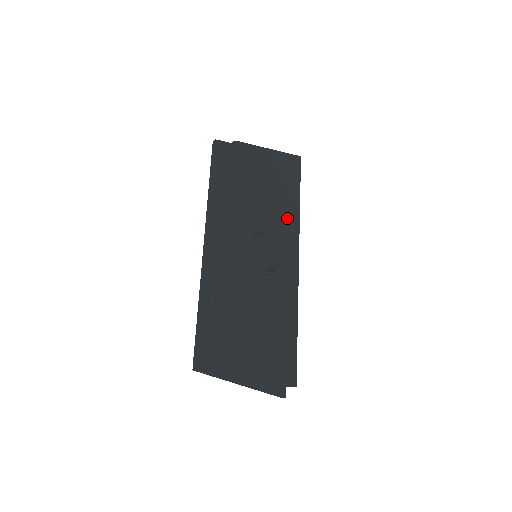
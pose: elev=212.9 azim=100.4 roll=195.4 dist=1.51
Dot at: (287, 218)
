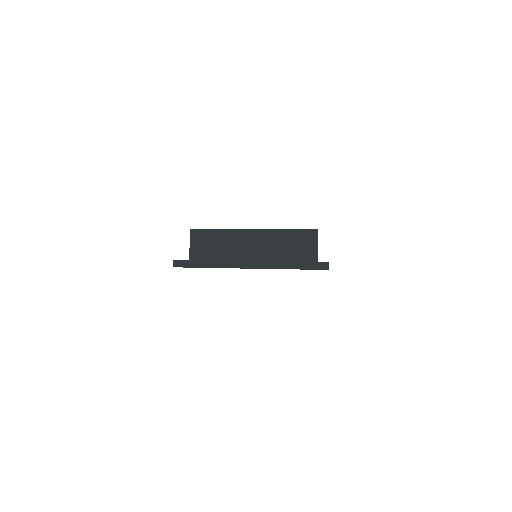
Dot at: occluded
